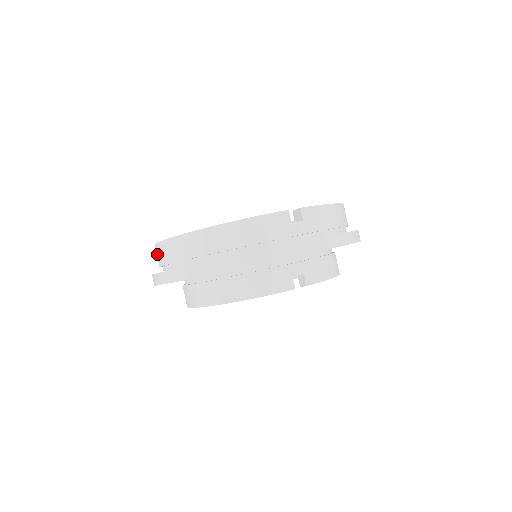
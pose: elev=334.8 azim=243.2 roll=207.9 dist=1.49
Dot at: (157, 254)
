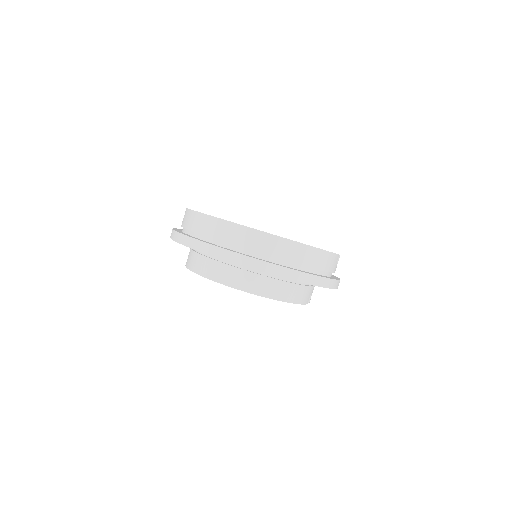
Dot at: (226, 230)
